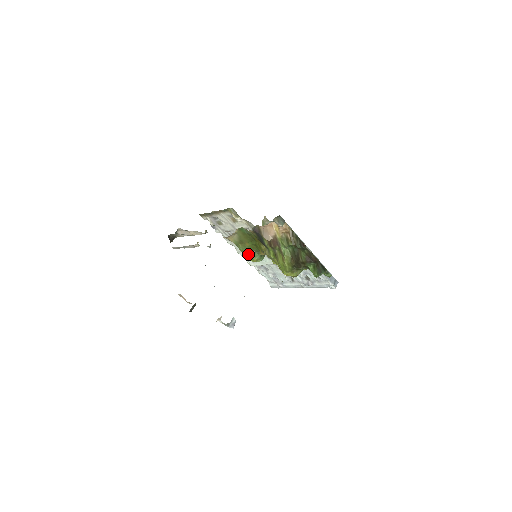
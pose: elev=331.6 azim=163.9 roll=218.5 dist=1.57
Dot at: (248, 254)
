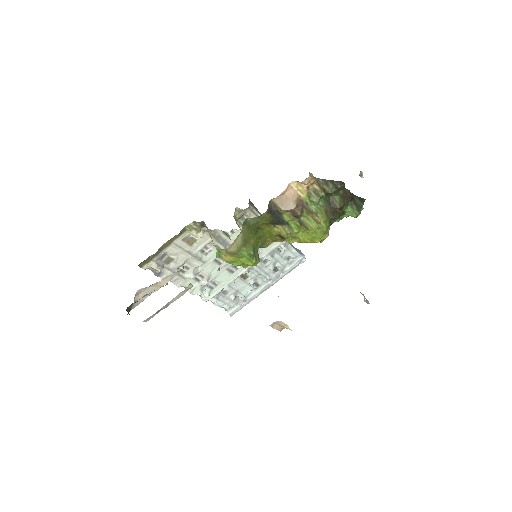
Dot at: (254, 255)
